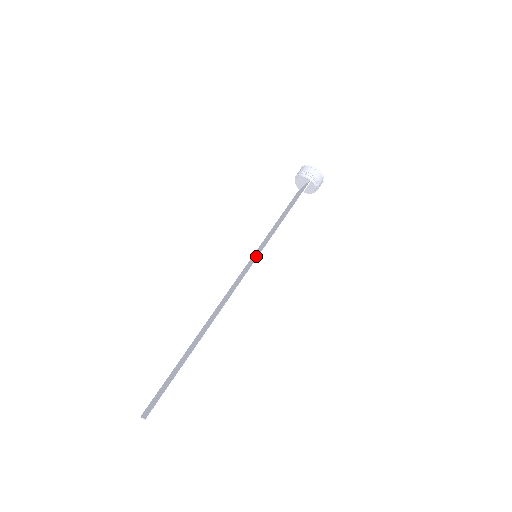
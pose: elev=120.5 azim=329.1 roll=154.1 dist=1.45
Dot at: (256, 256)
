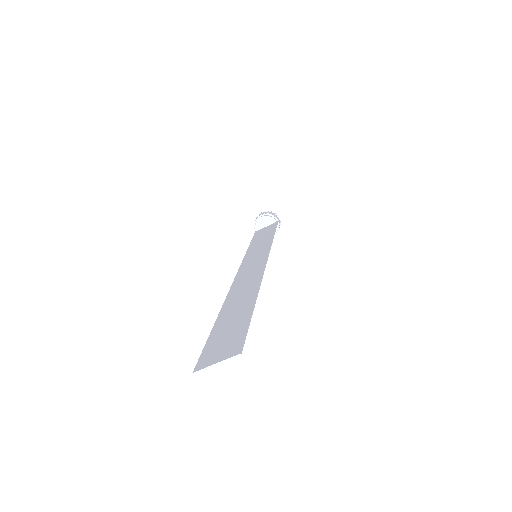
Dot at: (262, 253)
